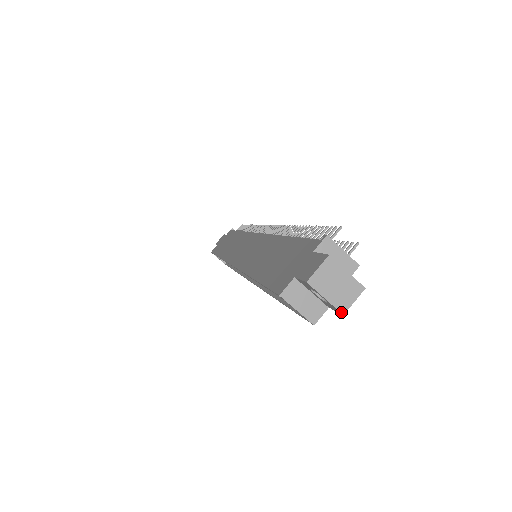
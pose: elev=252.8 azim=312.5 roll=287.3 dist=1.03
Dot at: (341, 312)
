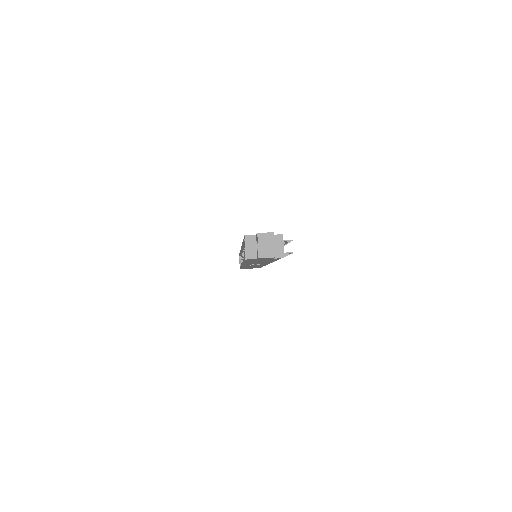
Dot at: (259, 256)
